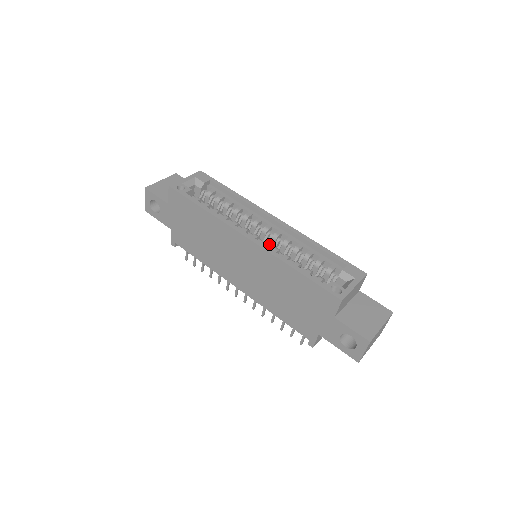
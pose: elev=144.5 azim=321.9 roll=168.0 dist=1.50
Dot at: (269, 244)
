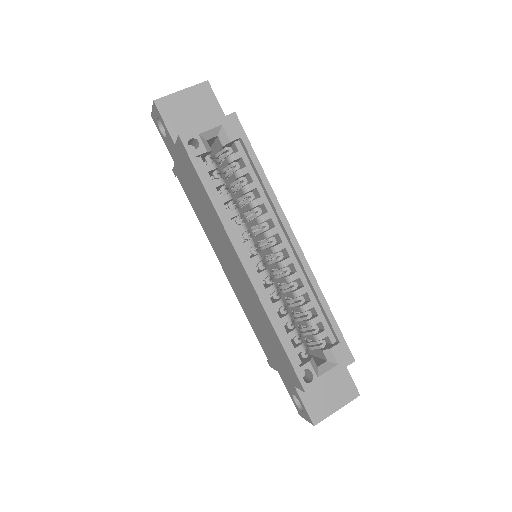
Dot at: (269, 274)
